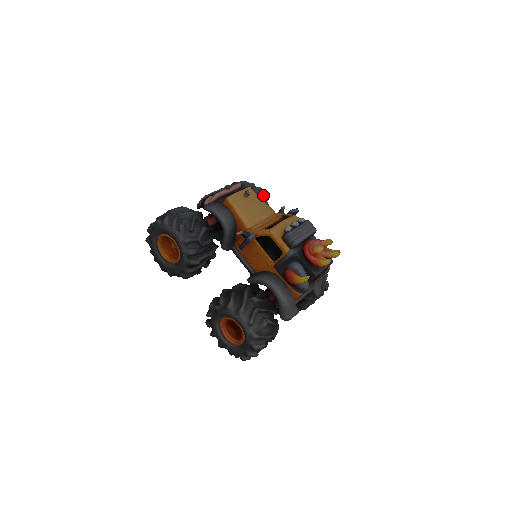
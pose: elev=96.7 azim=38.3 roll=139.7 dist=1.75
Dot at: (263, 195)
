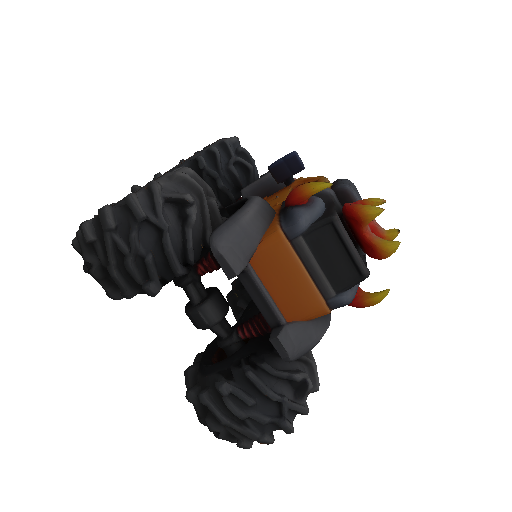
Dot at: occluded
